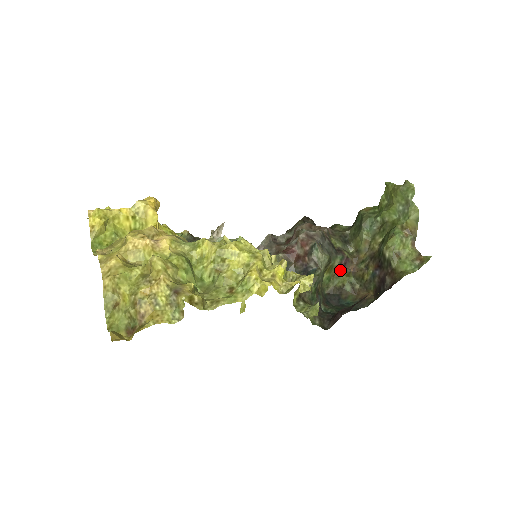
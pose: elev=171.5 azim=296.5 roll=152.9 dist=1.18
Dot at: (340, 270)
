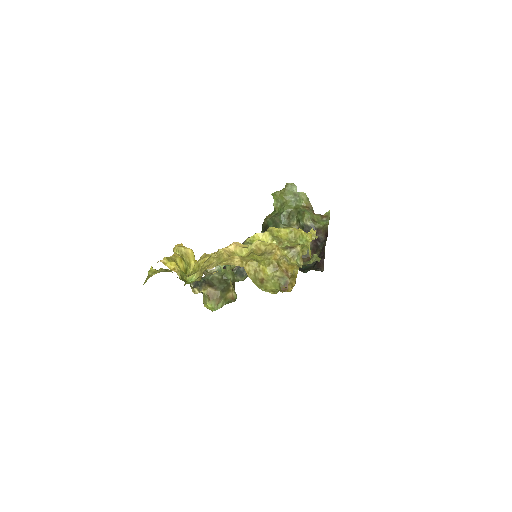
Dot at: occluded
